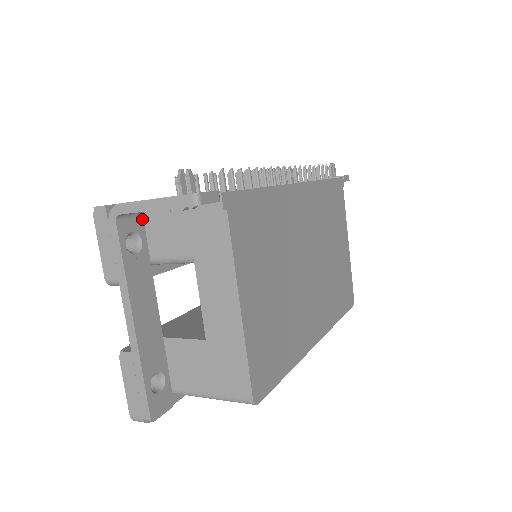
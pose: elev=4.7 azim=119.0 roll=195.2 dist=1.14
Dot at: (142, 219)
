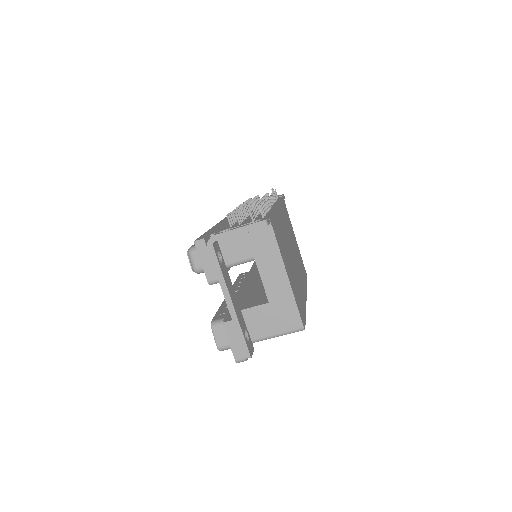
Dot at: (218, 243)
